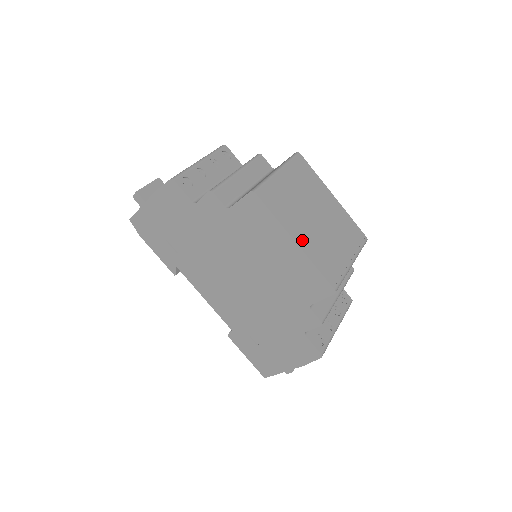
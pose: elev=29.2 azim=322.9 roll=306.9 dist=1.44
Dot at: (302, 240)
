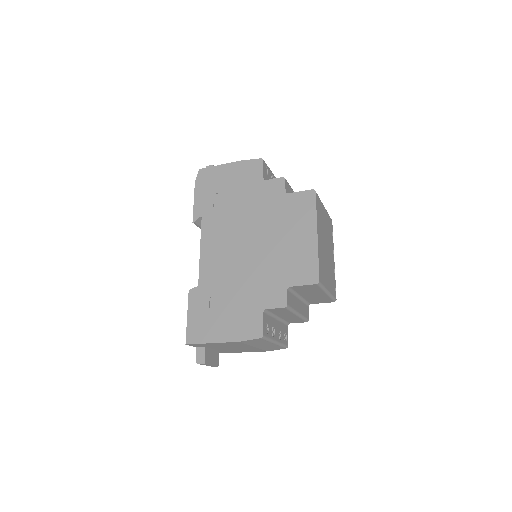
Dot at: (319, 240)
